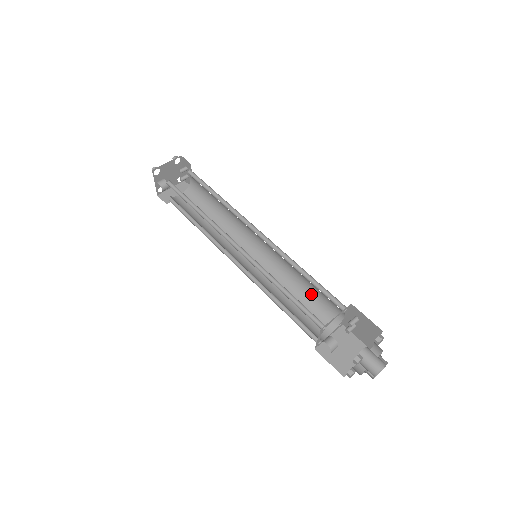
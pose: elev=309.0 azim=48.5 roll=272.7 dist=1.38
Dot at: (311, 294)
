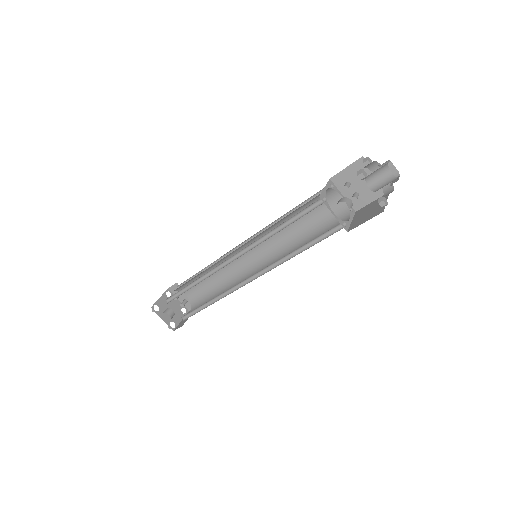
Dot at: (313, 225)
